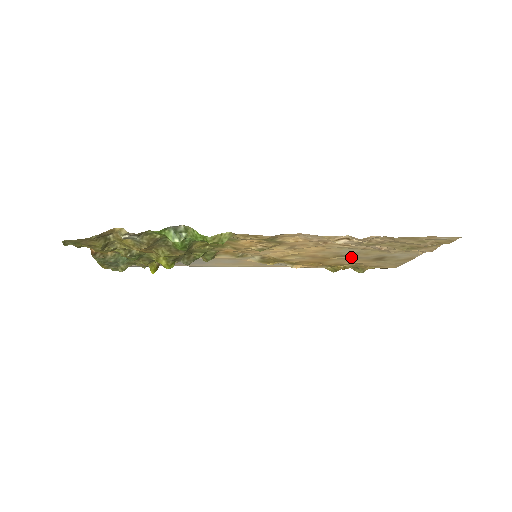
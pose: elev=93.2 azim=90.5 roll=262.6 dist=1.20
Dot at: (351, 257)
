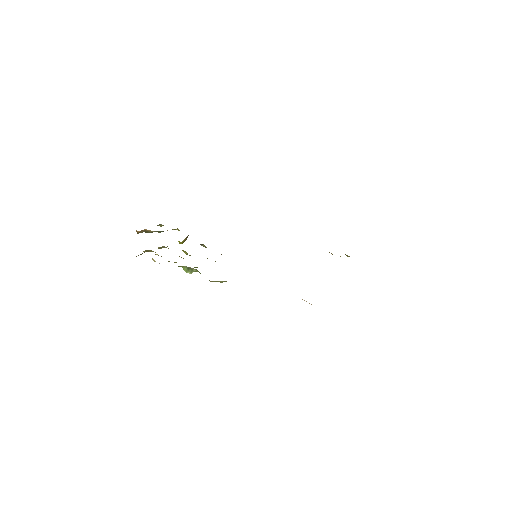
Dot at: occluded
